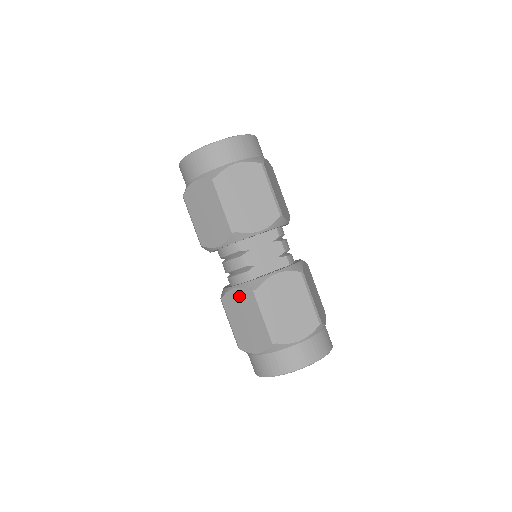
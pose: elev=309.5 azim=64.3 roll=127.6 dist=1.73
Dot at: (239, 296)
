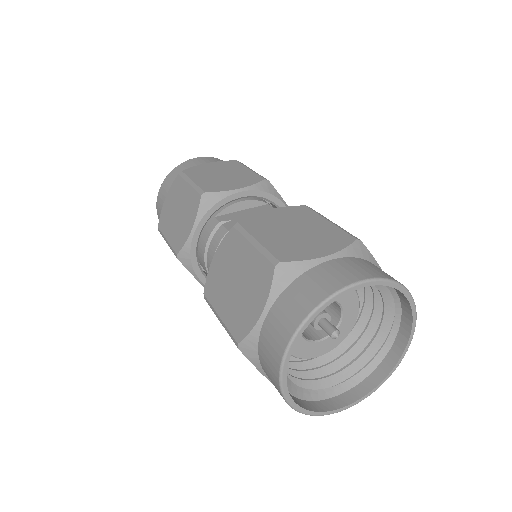
Dot at: (221, 257)
